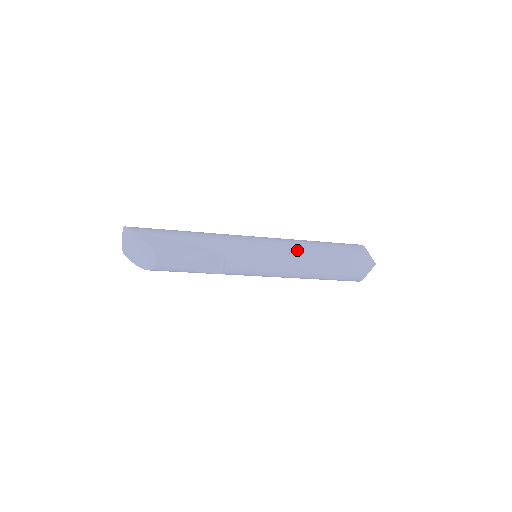
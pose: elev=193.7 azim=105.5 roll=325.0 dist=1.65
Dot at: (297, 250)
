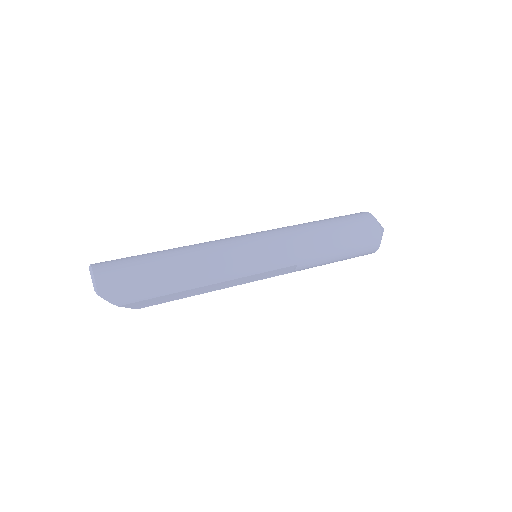
Dot at: (303, 268)
